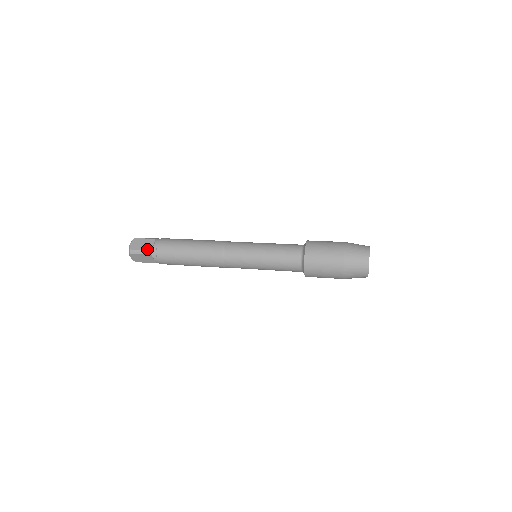
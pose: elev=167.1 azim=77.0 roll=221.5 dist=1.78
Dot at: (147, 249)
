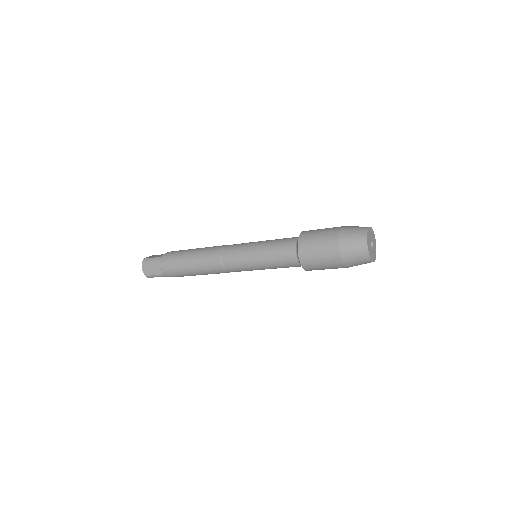
Dot at: (158, 256)
